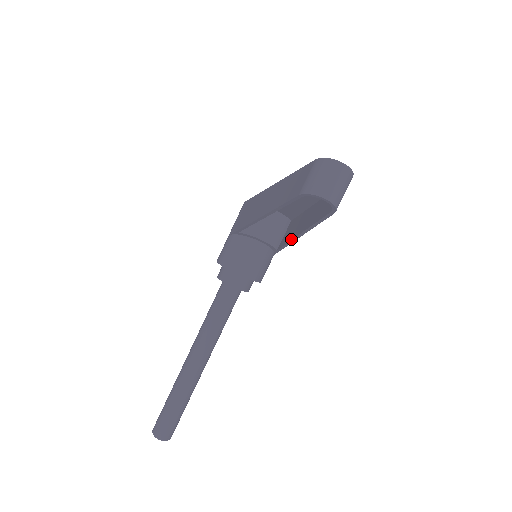
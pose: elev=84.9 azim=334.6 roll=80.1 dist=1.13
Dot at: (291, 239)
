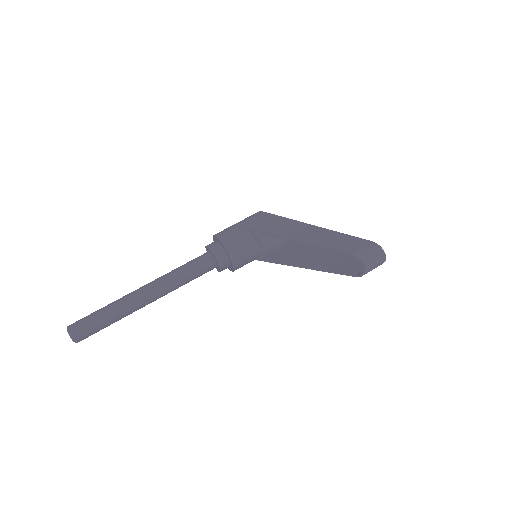
Dot at: (290, 263)
